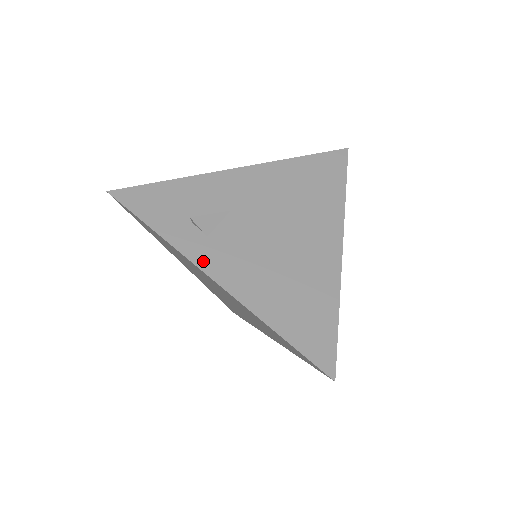
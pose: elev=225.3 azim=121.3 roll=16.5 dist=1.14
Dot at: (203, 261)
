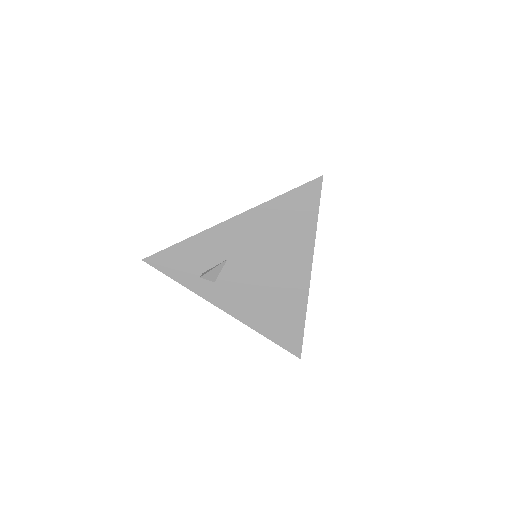
Dot at: (215, 300)
